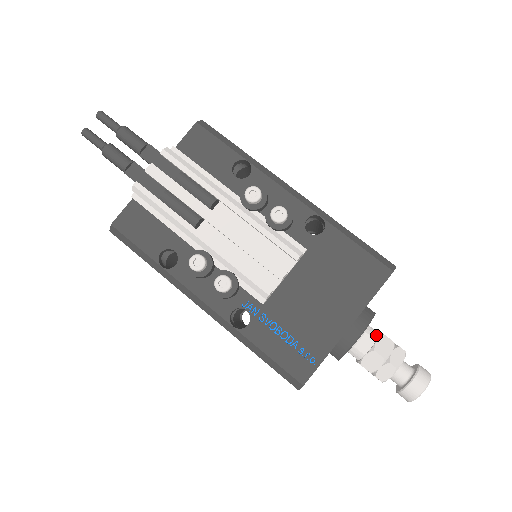
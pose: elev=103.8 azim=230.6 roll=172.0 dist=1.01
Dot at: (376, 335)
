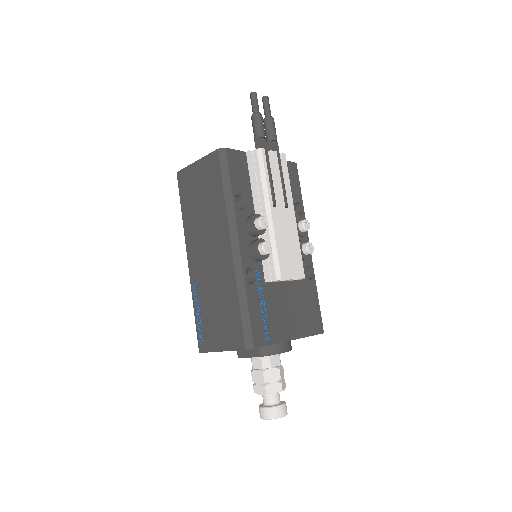
Dot at: occluded
